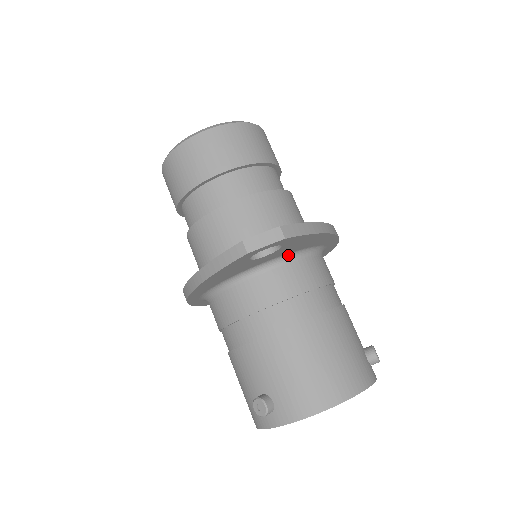
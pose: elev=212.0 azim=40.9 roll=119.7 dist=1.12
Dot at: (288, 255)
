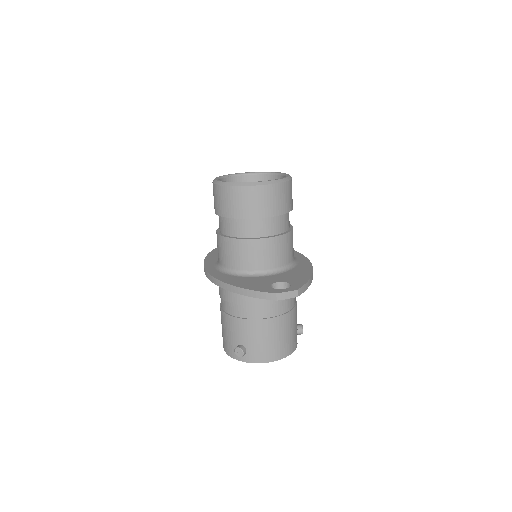
Dot at: occluded
